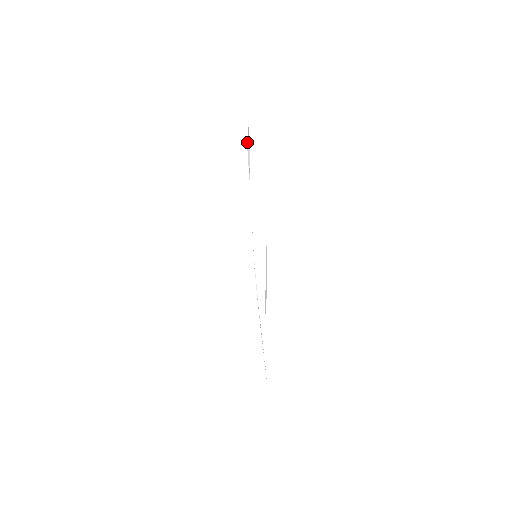
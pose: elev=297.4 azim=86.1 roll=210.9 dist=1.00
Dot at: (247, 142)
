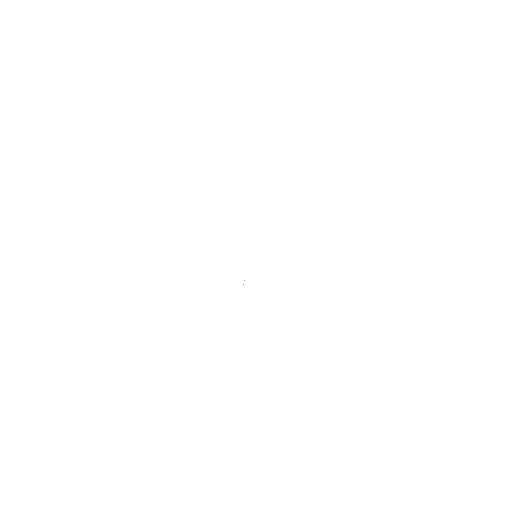
Dot at: occluded
